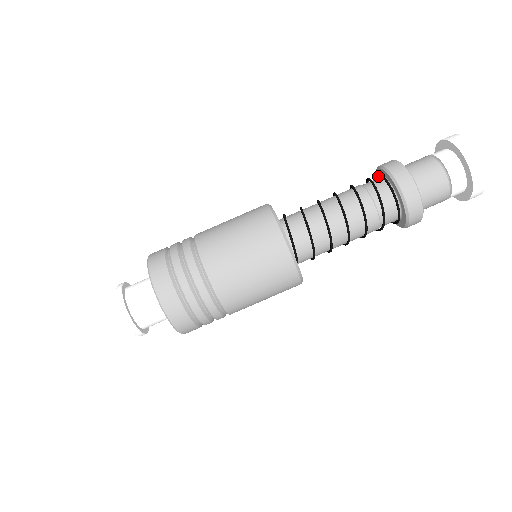
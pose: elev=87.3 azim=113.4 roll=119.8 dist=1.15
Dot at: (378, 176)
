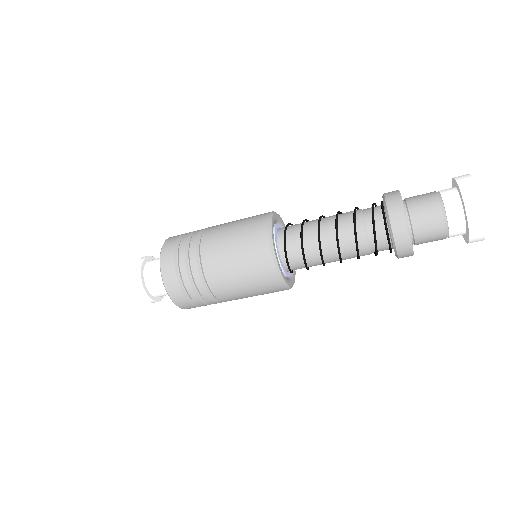
Dot at: (385, 210)
